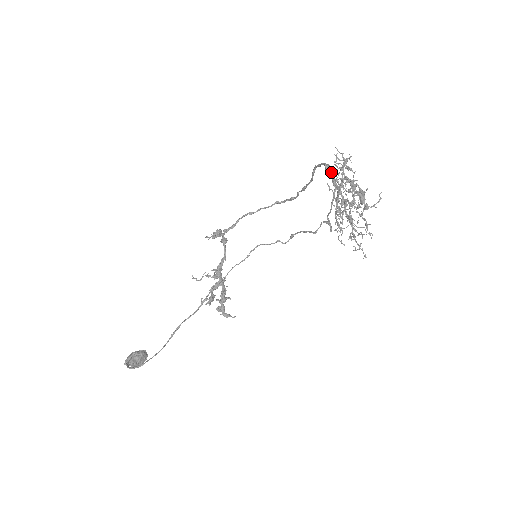
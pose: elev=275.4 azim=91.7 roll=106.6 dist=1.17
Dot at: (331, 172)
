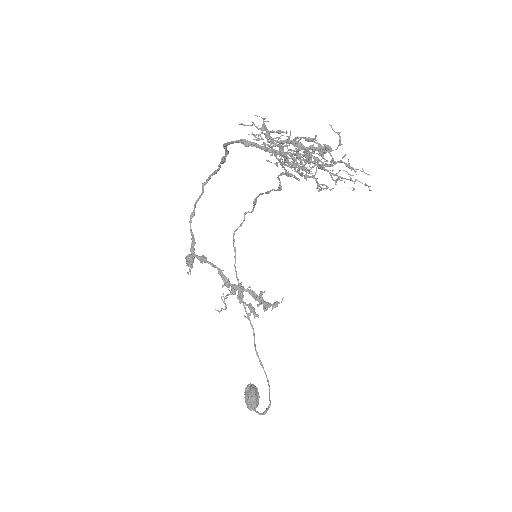
Dot at: (255, 145)
